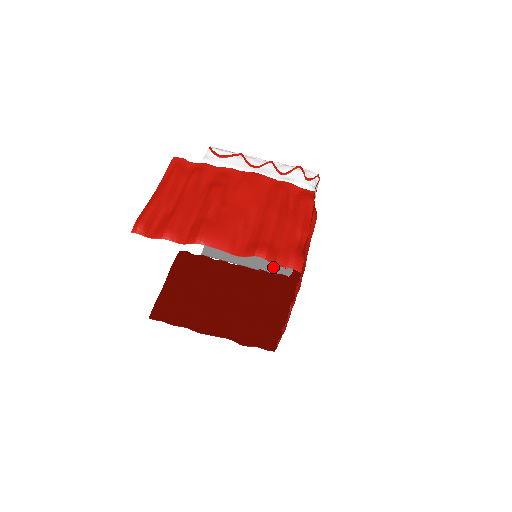
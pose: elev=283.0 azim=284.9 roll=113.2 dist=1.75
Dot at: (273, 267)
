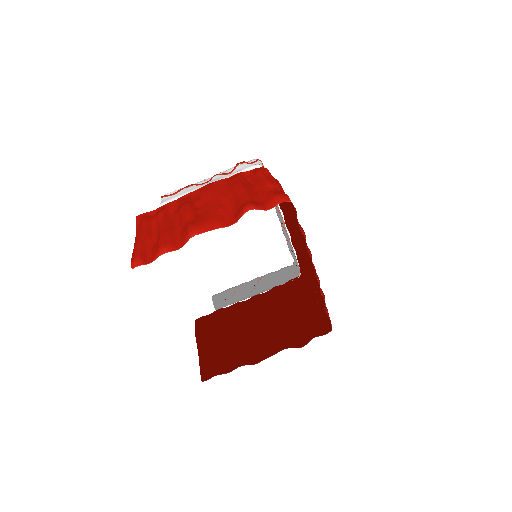
Dot at: (282, 279)
